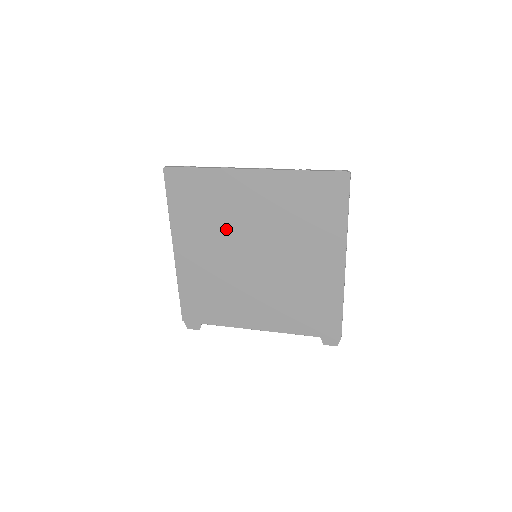
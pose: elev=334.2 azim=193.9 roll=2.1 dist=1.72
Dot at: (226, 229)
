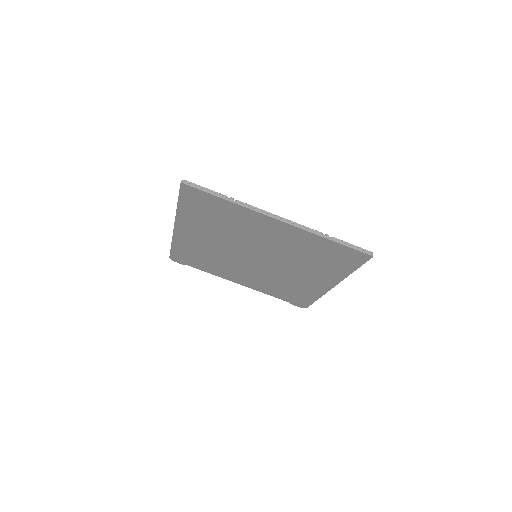
Dot at: (234, 237)
